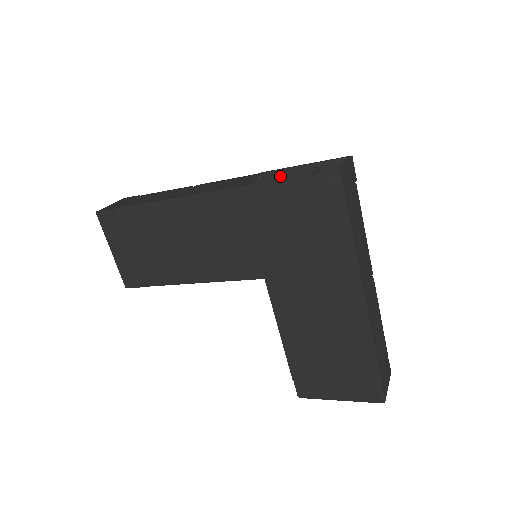
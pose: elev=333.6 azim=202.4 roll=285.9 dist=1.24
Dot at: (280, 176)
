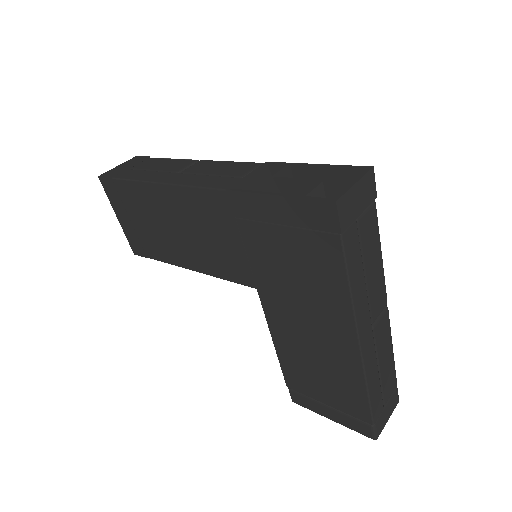
Dot at: (279, 180)
